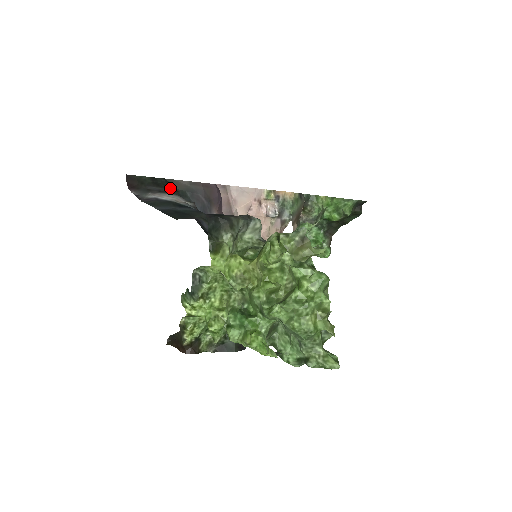
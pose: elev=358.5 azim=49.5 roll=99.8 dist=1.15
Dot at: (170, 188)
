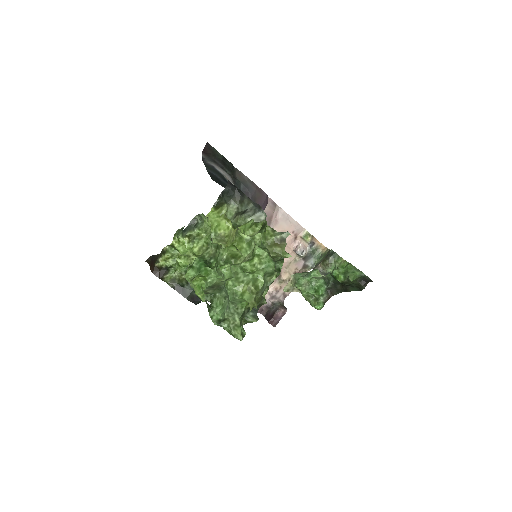
Dot at: (231, 172)
